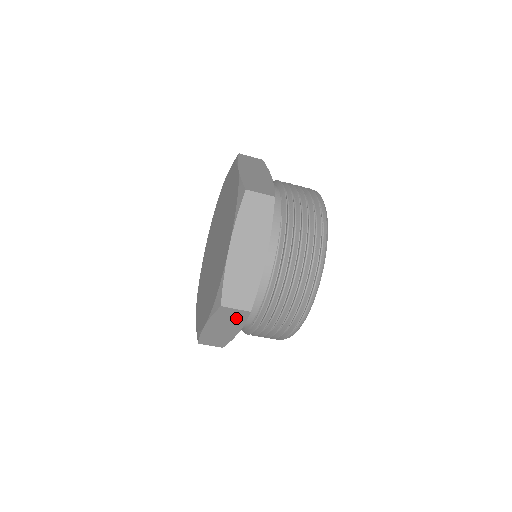
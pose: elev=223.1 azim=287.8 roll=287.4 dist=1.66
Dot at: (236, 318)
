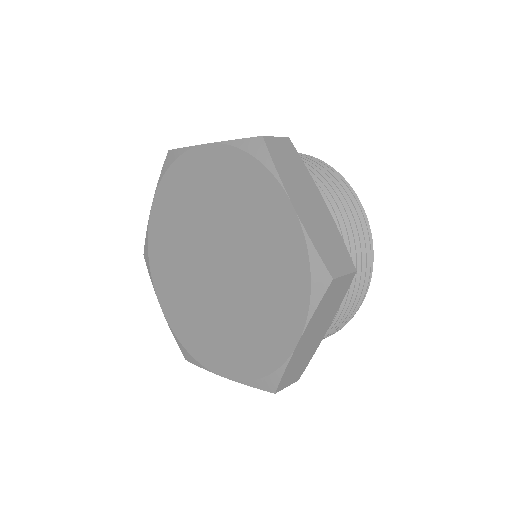
Dot at: occluded
